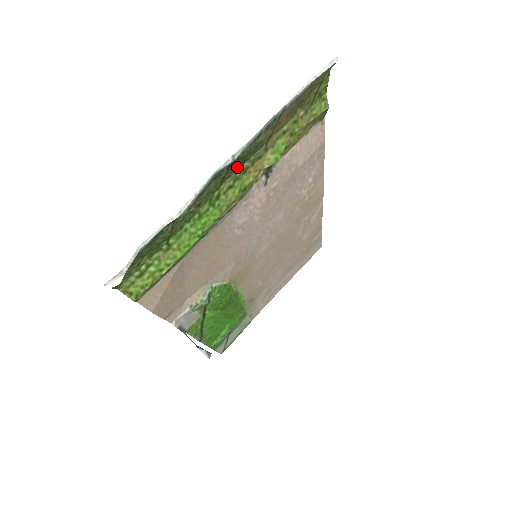
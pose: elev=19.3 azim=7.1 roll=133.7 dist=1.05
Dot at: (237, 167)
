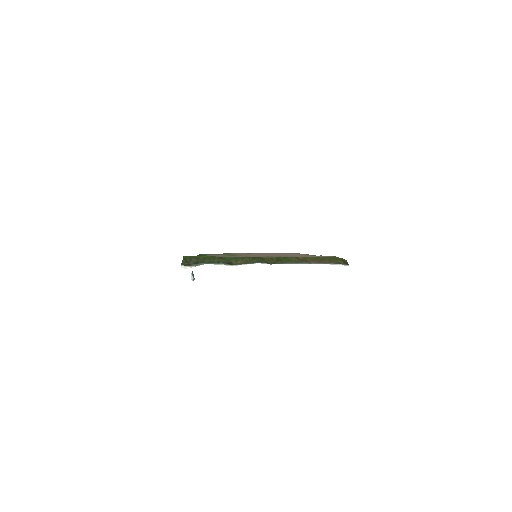
Dot at: (273, 258)
